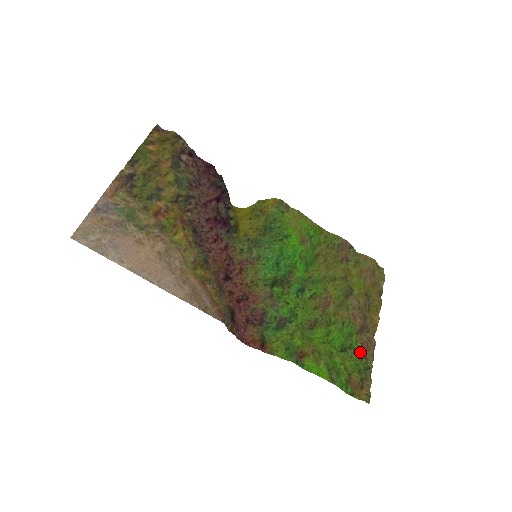
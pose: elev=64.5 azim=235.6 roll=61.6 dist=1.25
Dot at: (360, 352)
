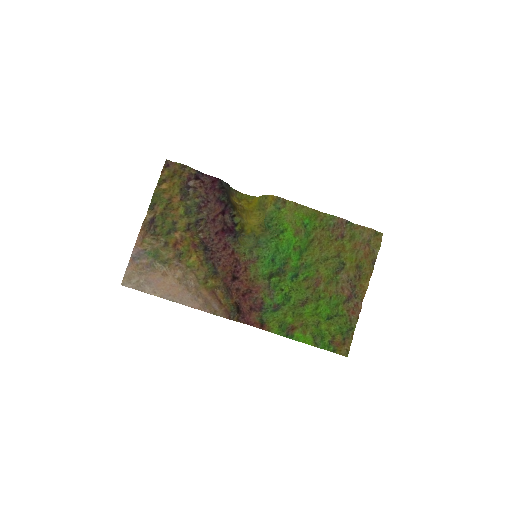
Dot at: (345, 318)
